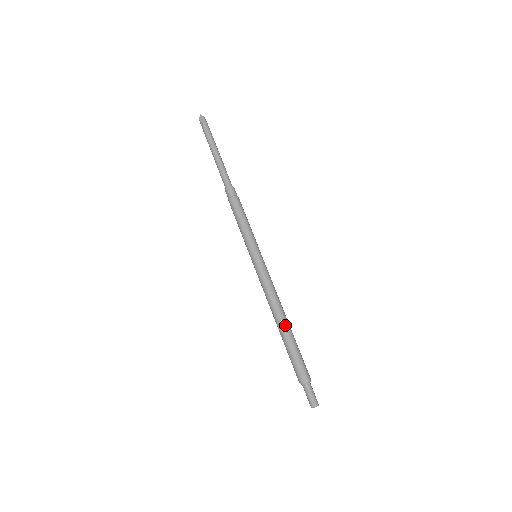
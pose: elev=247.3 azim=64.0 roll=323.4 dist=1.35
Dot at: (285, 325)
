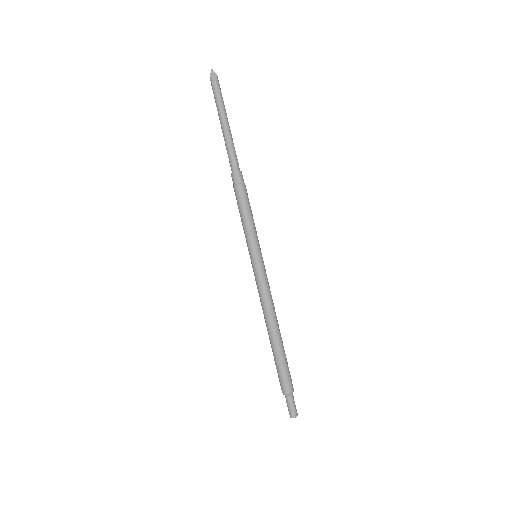
Dot at: (278, 335)
